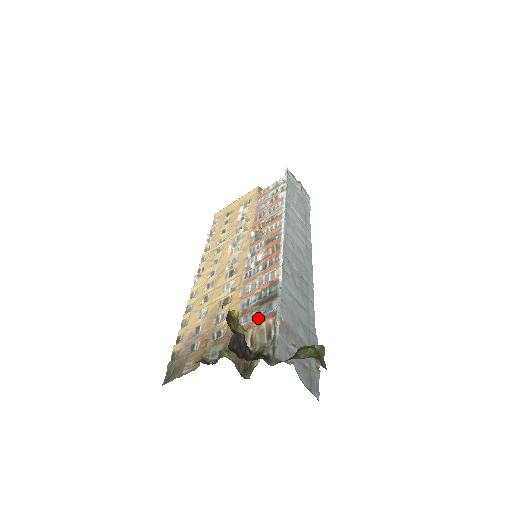
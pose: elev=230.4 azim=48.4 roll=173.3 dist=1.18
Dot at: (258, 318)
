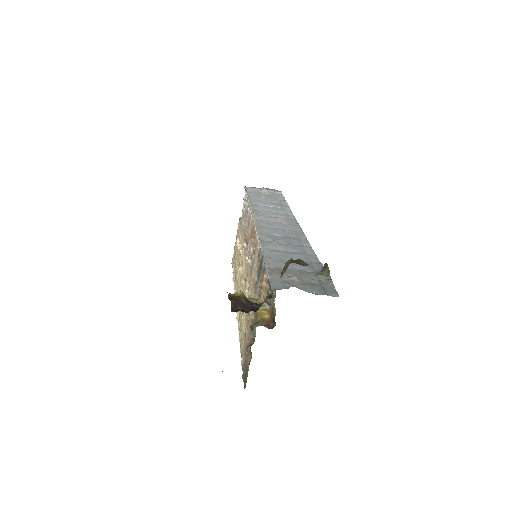
Dot at: (260, 284)
